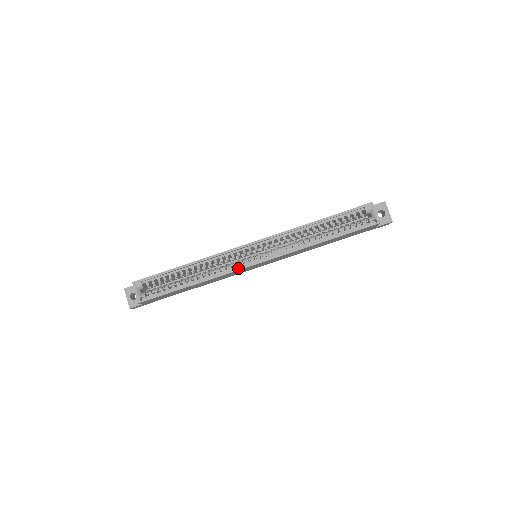
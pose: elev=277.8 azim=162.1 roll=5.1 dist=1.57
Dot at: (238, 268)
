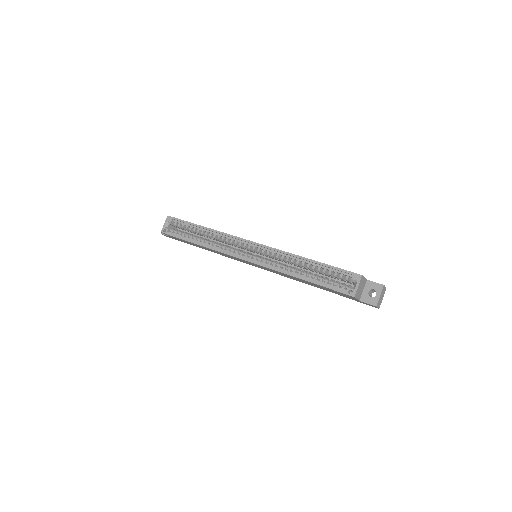
Dot at: (231, 254)
